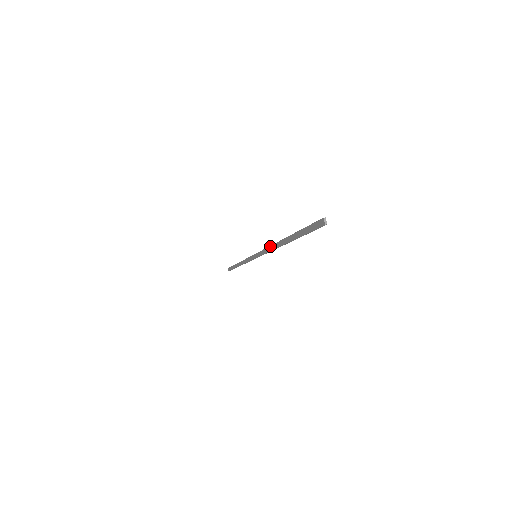
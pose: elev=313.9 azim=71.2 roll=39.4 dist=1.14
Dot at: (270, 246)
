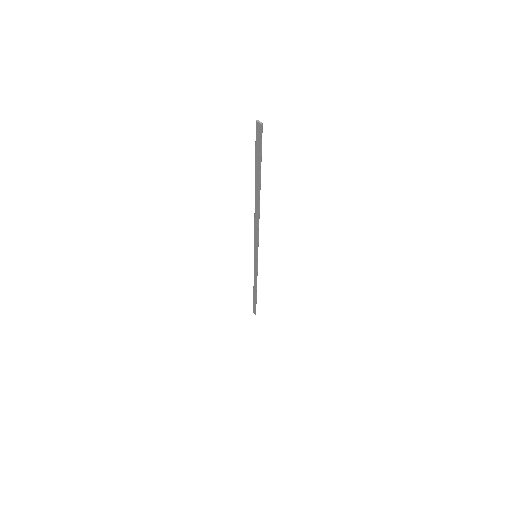
Dot at: (254, 224)
